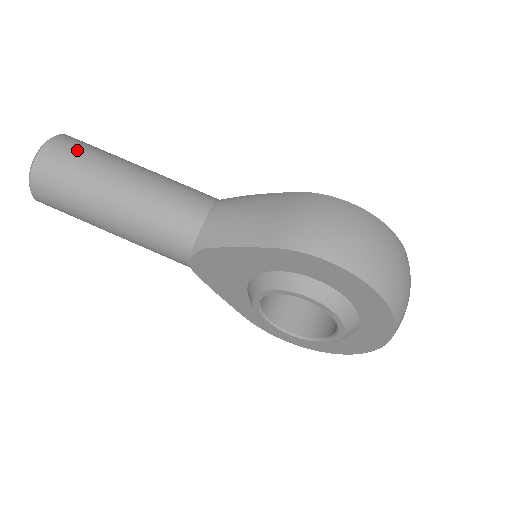
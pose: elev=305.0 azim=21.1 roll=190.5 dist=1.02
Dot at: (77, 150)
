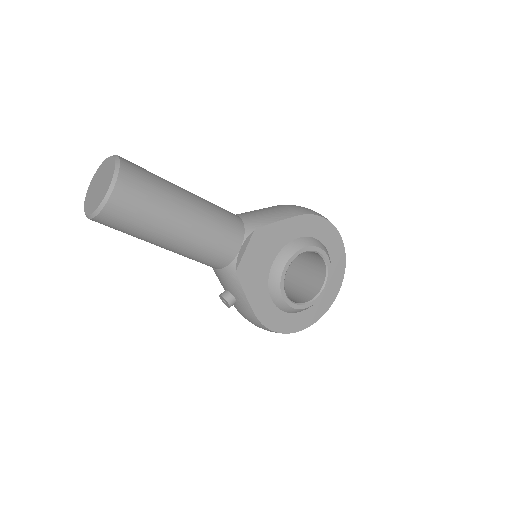
Dot at: occluded
